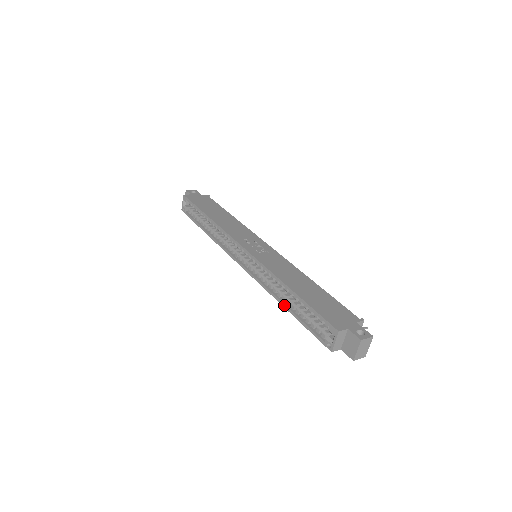
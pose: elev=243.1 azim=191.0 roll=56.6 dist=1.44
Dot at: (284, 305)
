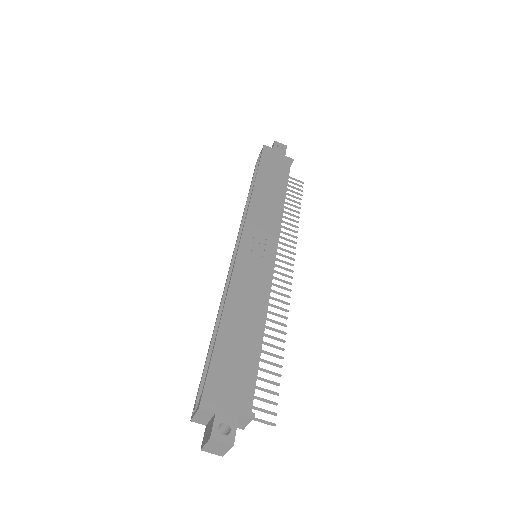
Dot at: (213, 330)
